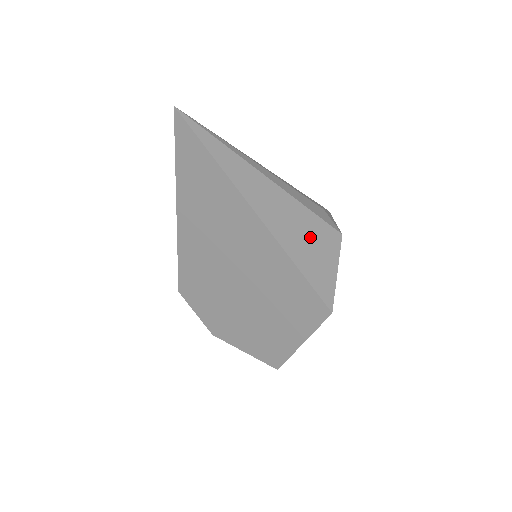
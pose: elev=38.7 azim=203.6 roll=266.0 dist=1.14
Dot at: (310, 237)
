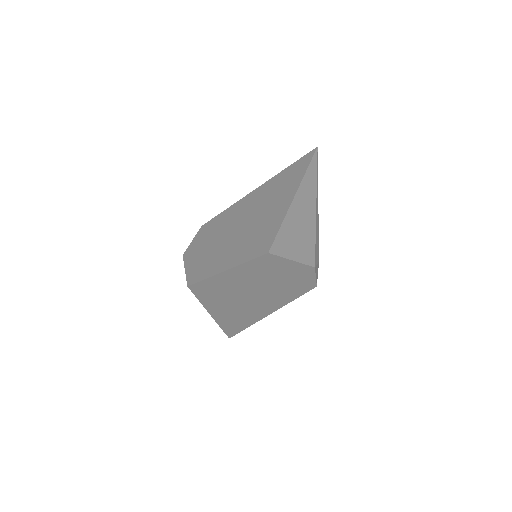
Dot at: (302, 236)
